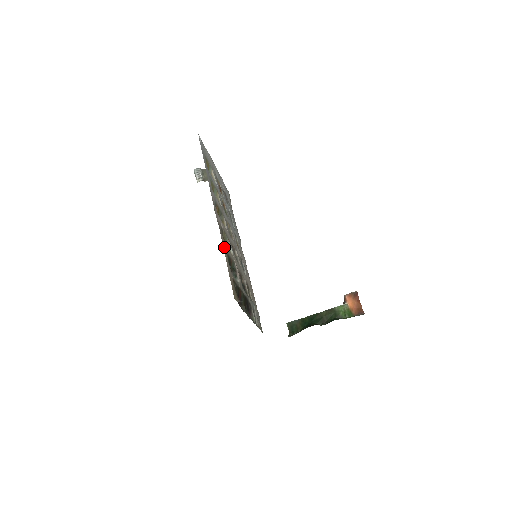
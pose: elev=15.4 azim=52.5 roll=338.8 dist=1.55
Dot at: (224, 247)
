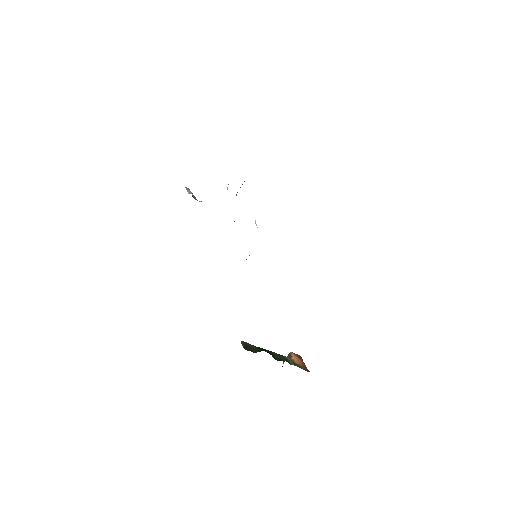
Dot at: occluded
